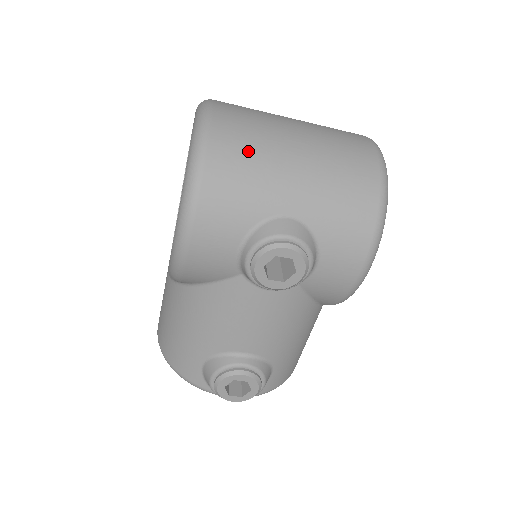
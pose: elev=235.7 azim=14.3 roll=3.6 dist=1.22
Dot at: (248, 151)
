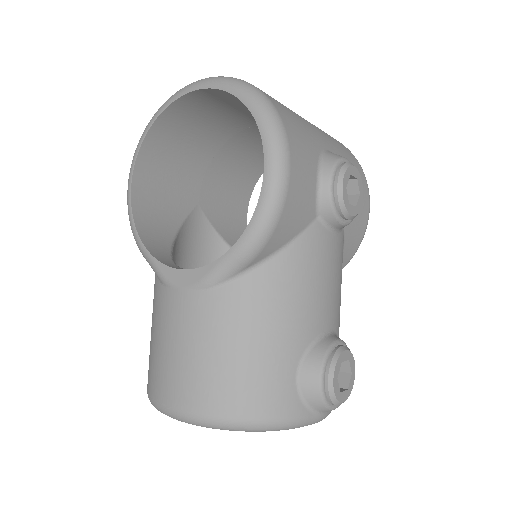
Dot at: occluded
